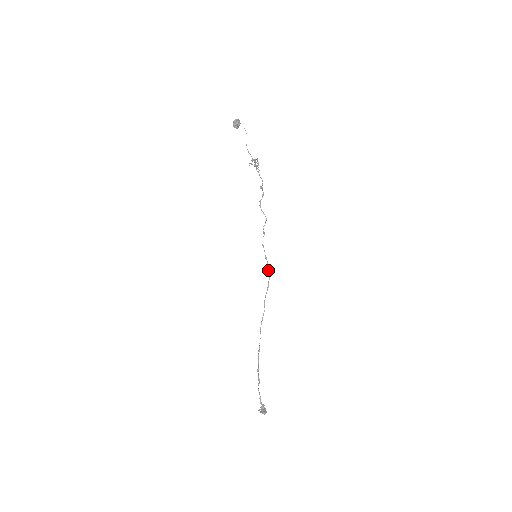
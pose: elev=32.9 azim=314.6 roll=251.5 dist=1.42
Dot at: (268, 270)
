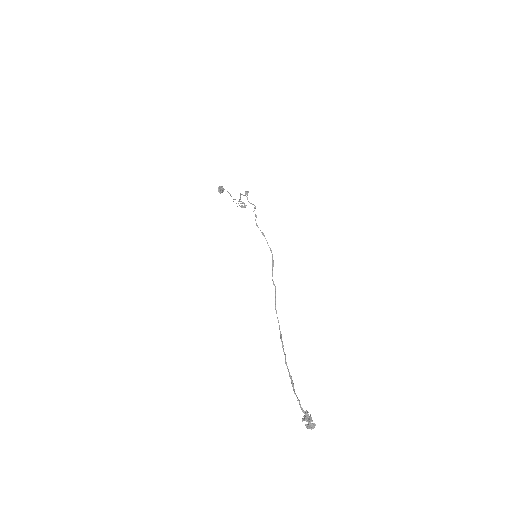
Dot at: occluded
